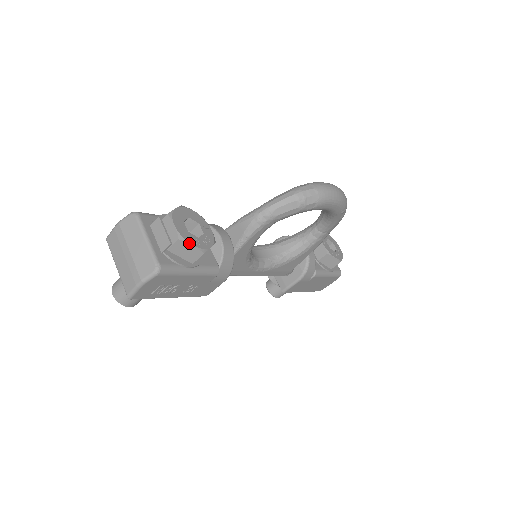
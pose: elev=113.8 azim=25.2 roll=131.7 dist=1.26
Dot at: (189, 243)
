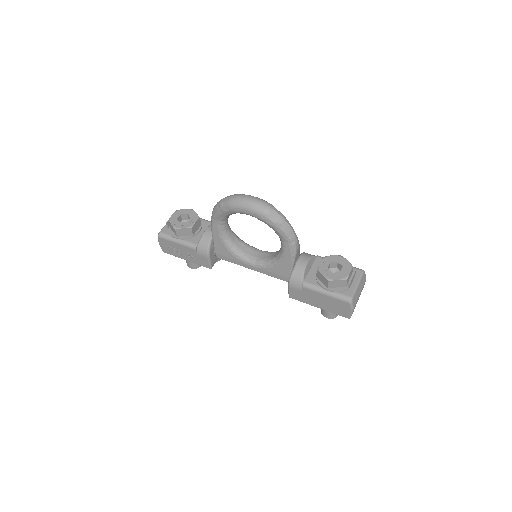
Dot at: (170, 223)
